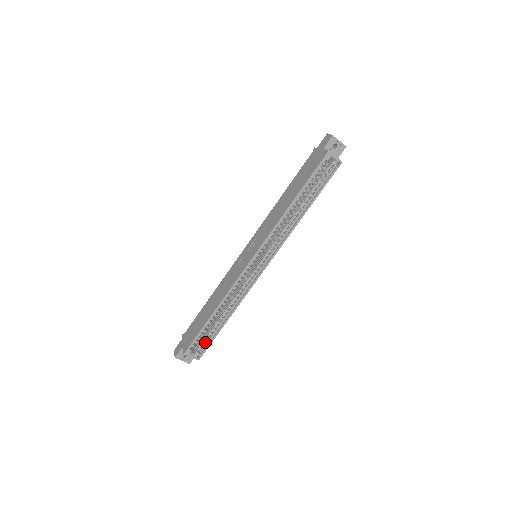
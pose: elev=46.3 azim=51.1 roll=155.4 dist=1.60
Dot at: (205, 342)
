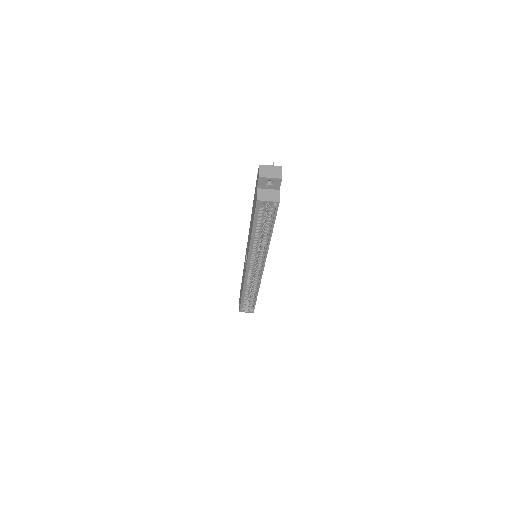
Dot at: occluded
